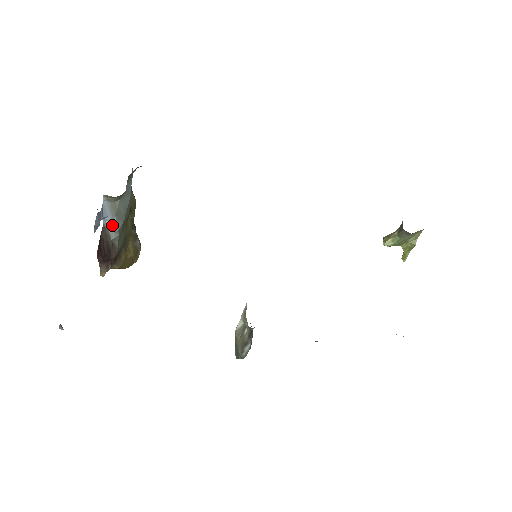
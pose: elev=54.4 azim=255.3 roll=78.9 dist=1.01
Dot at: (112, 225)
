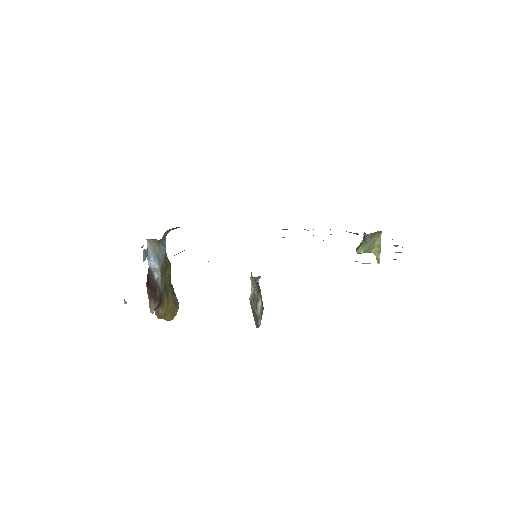
Dot at: (155, 264)
